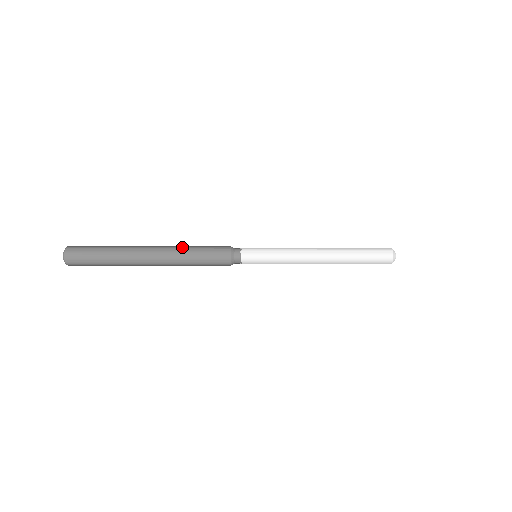
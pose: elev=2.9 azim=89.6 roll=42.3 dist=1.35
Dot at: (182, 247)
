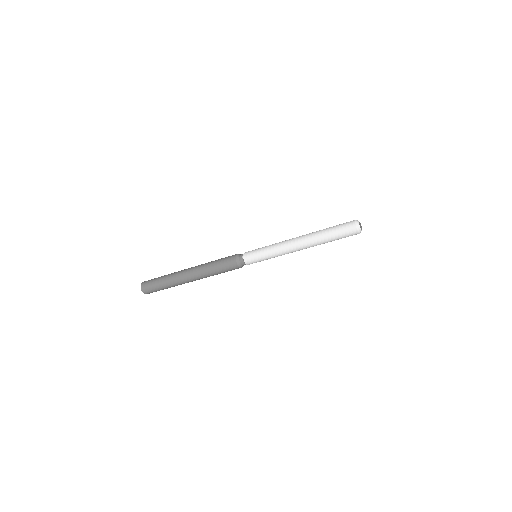
Dot at: (207, 263)
